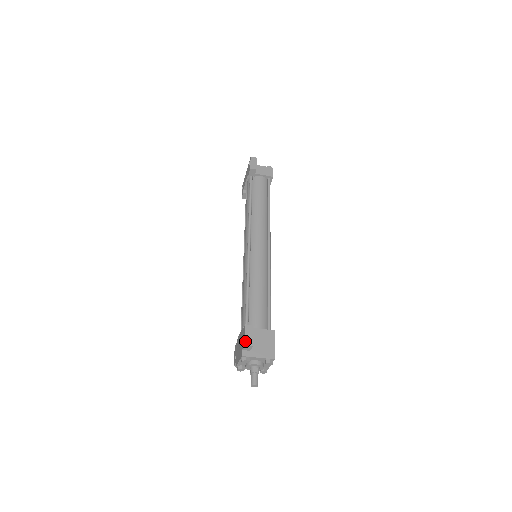
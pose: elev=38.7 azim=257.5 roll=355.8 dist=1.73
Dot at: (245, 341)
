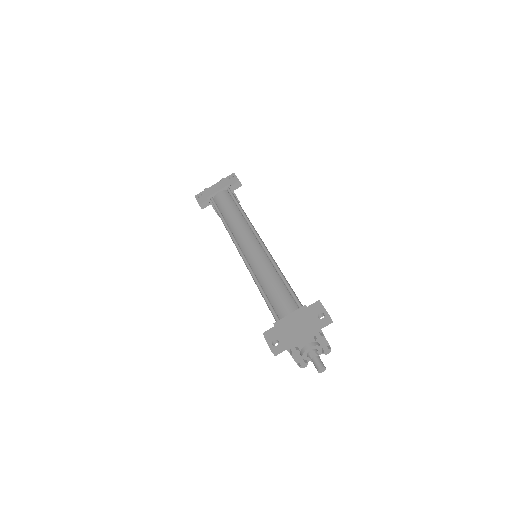
Dot at: occluded
